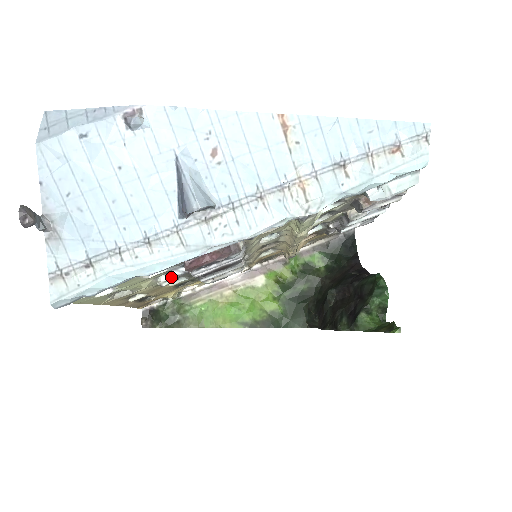
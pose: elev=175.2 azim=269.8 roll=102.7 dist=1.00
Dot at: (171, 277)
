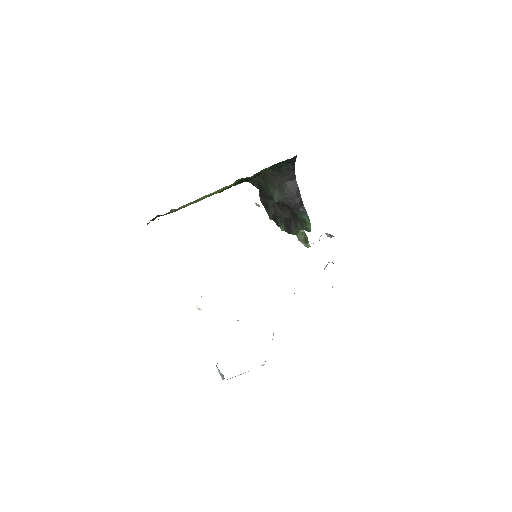
Dot at: occluded
